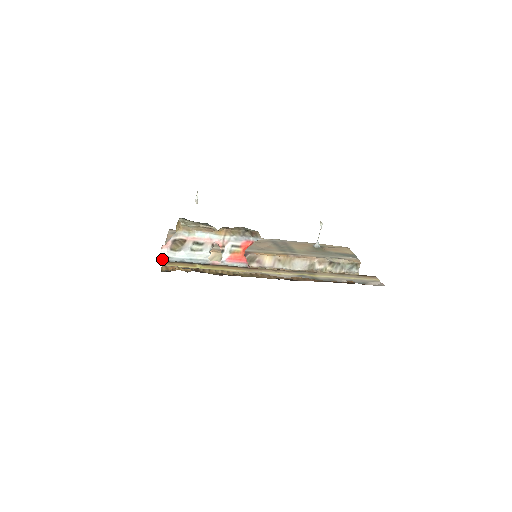
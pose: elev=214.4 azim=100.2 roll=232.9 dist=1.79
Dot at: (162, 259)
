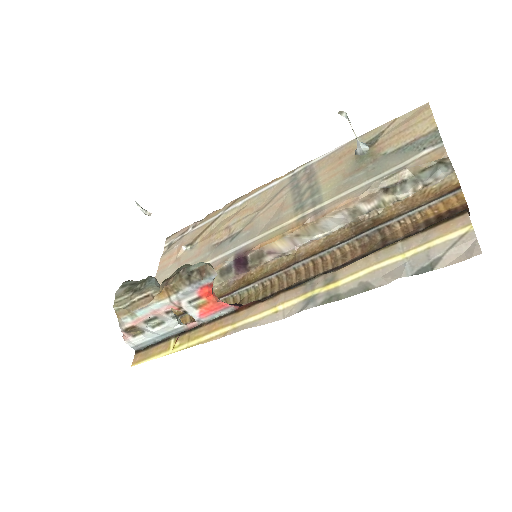
Dot at: (136, 349)
